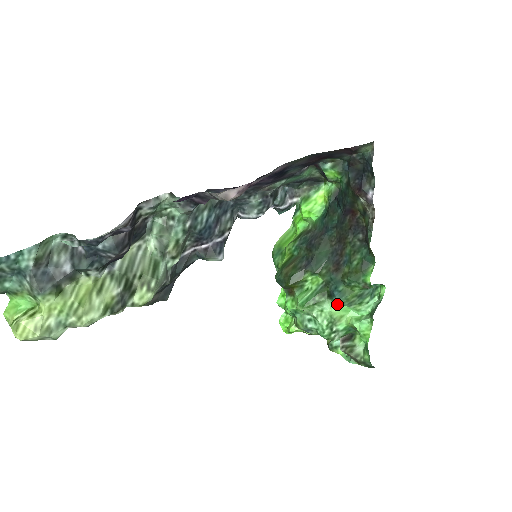
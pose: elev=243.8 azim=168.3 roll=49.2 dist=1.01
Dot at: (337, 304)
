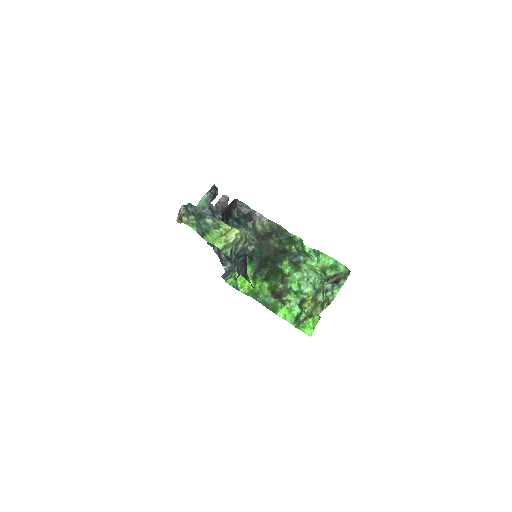
Dot at: (305, 264)
